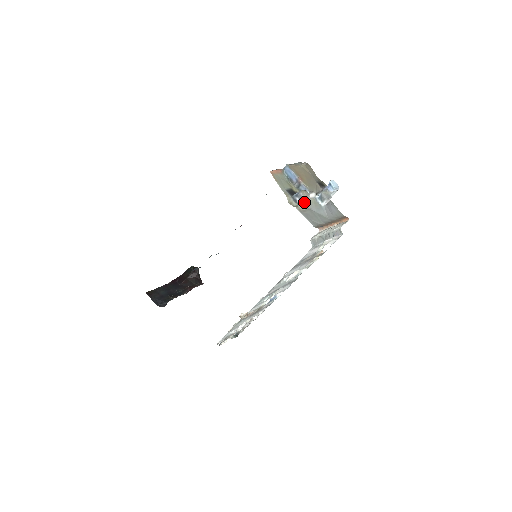
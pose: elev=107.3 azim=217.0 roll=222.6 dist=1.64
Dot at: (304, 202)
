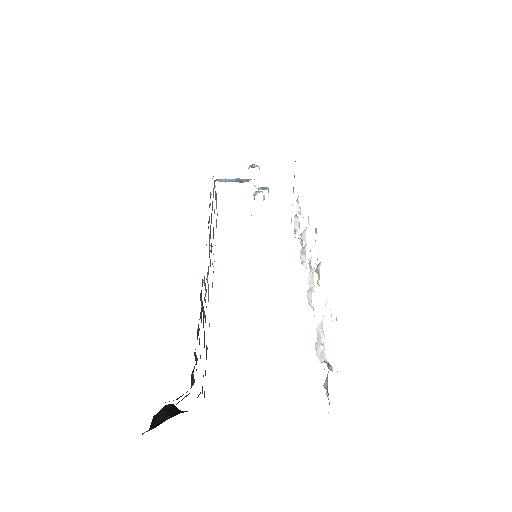
Dot at: occluded
